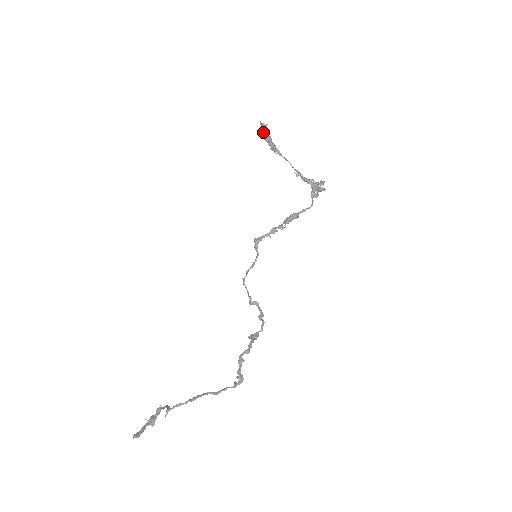
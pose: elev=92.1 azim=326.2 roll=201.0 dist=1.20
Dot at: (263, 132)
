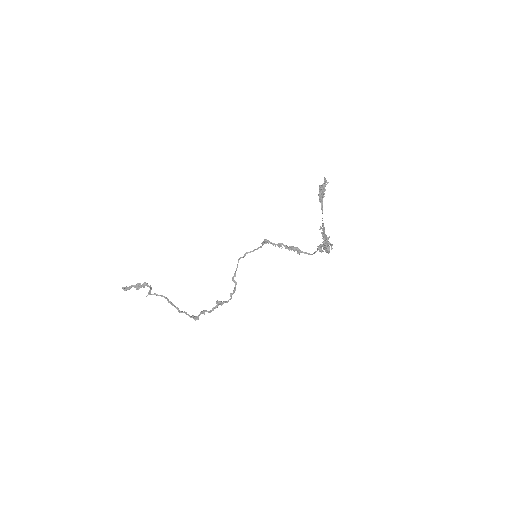
Dot at: (321, 186)
